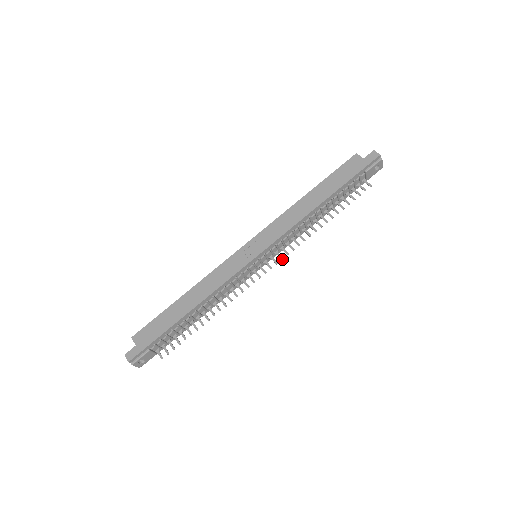
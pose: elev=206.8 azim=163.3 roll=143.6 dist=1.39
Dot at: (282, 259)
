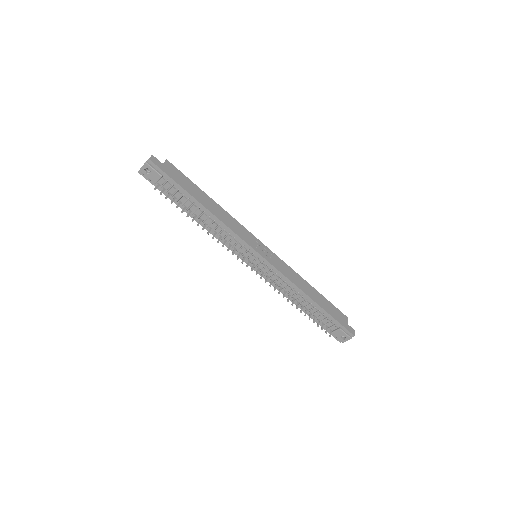
Dot at: (261, 278)
